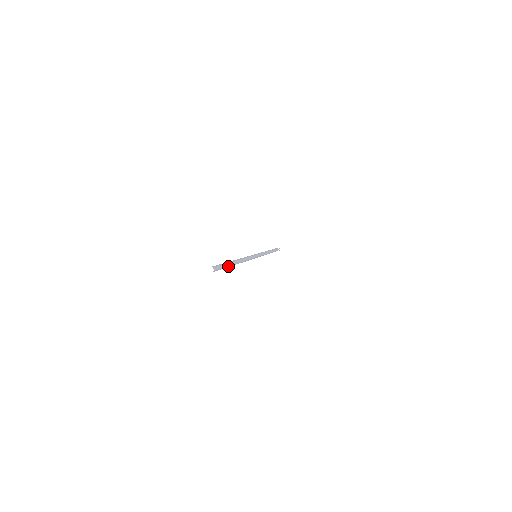
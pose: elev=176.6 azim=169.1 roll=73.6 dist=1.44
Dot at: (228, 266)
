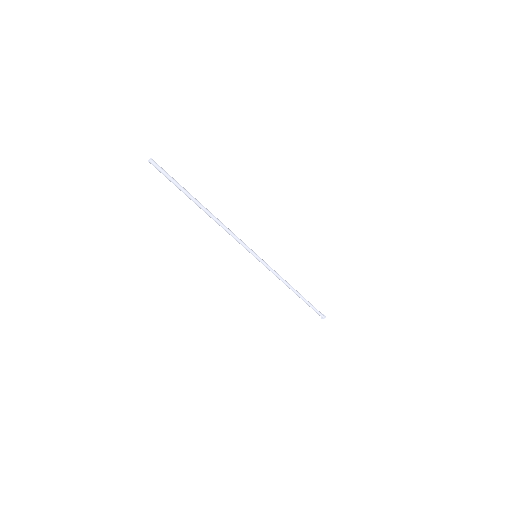
Dot at: (182, 189)
